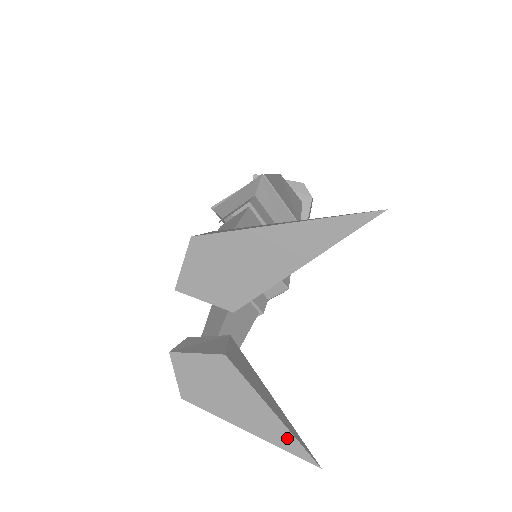
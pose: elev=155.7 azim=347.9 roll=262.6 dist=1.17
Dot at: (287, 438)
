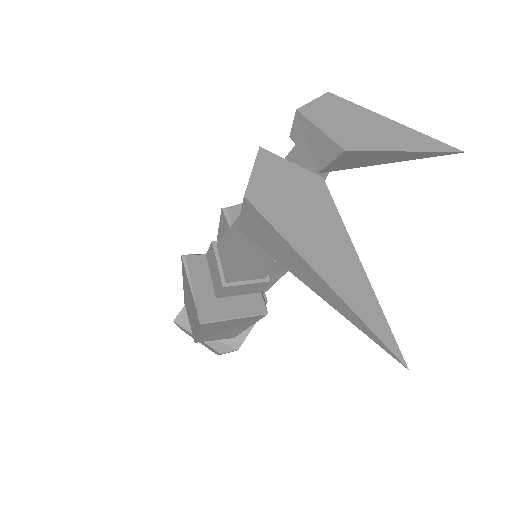
Dot at: (369, 302)
